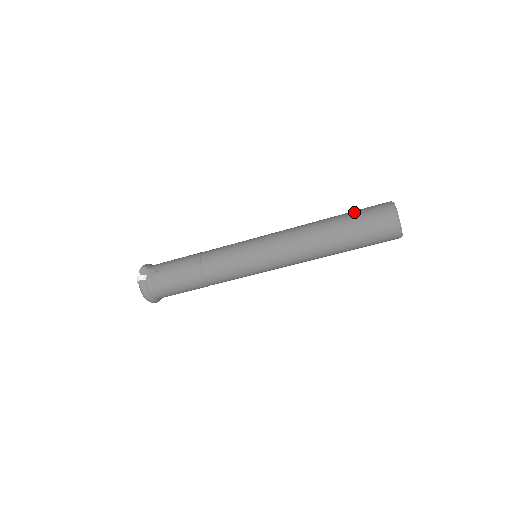
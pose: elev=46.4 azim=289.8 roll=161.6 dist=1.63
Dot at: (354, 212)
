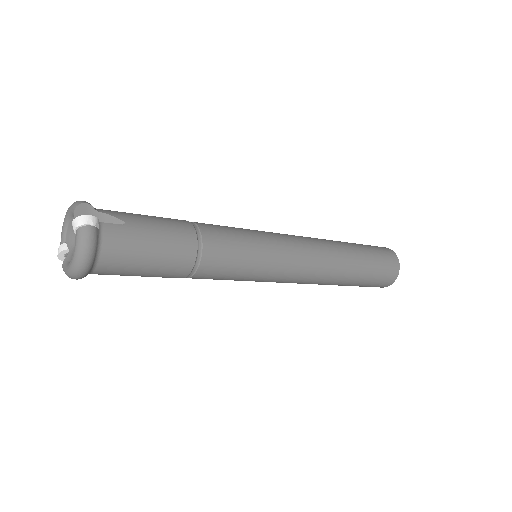
Dot at: occluded
